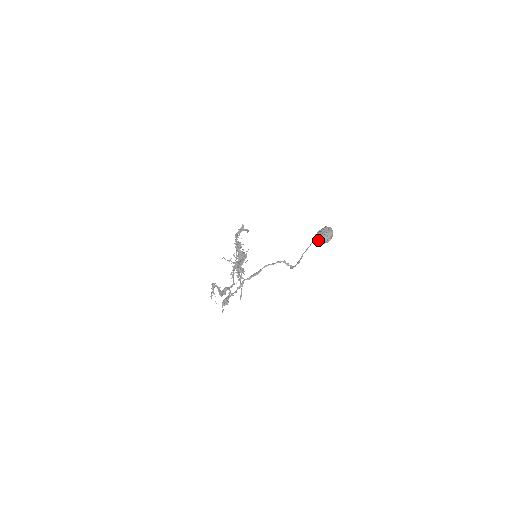
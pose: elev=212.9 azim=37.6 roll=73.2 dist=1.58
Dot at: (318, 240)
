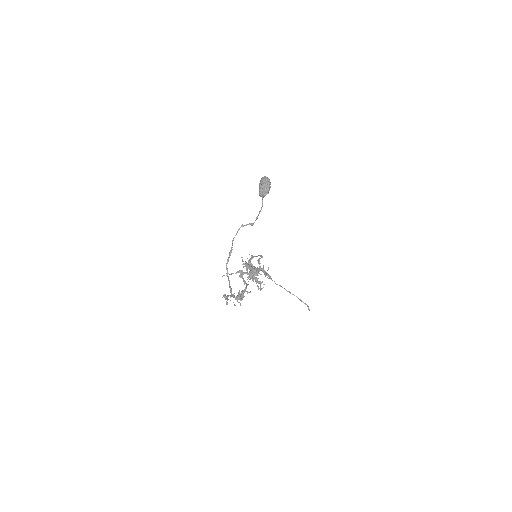
Dot at: (261, 192)
